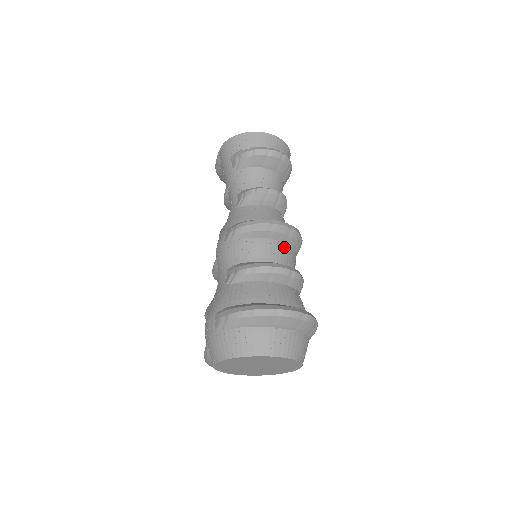
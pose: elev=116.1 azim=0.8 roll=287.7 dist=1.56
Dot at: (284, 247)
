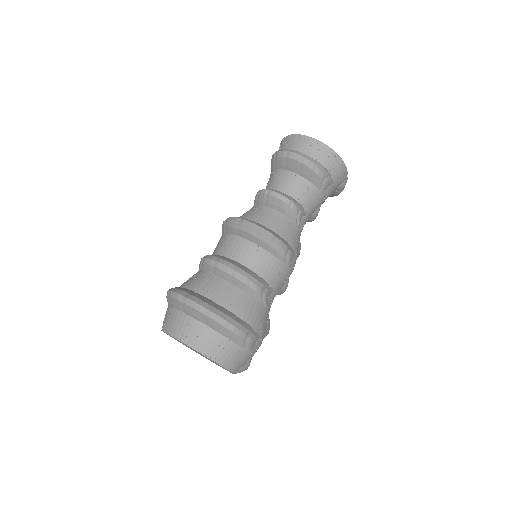
Dot at: (253, 248)
